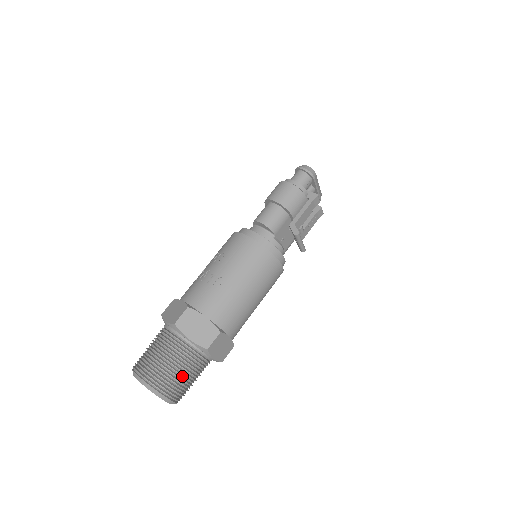
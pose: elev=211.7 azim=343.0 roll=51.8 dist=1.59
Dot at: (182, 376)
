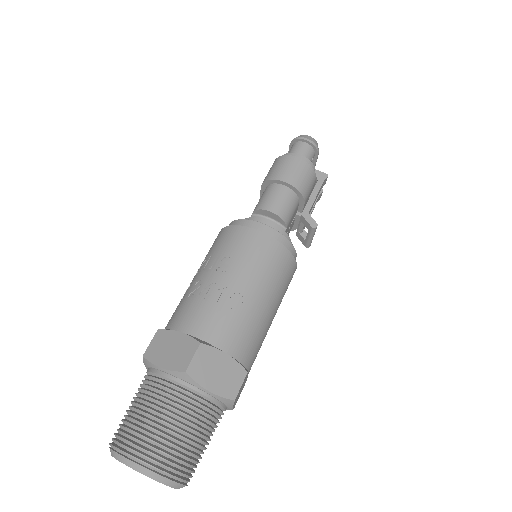
Dot at: (200, 446)
